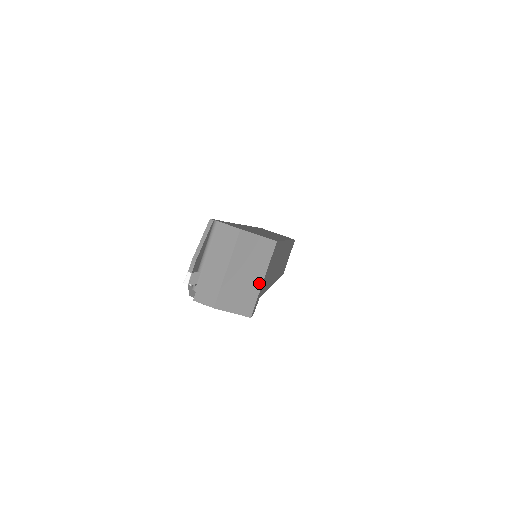
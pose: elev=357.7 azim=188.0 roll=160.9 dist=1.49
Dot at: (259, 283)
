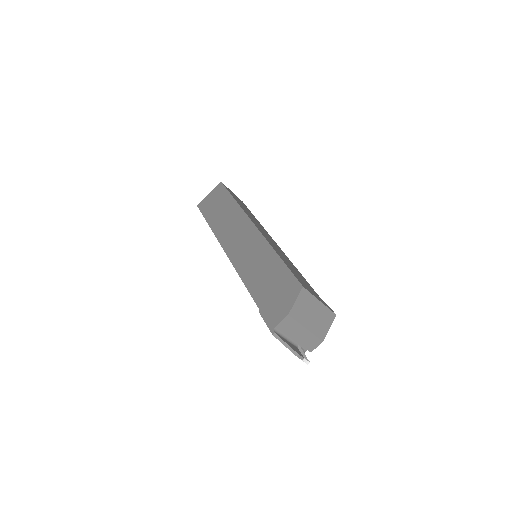
Dot at: (321, 305)
